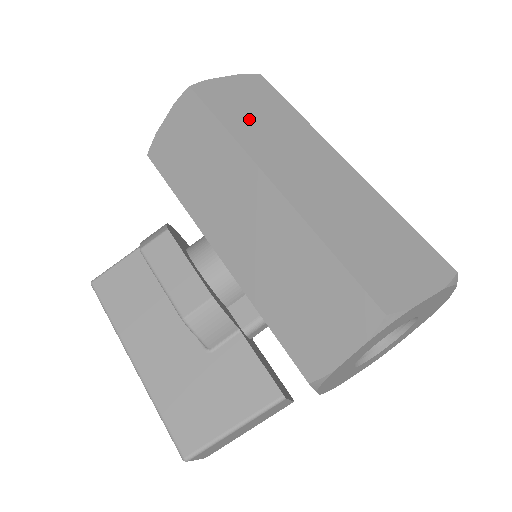
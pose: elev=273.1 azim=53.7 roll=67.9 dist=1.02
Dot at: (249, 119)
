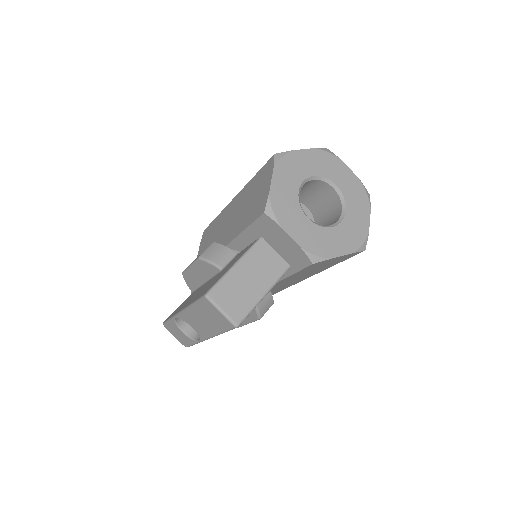
Dot at: occluded
